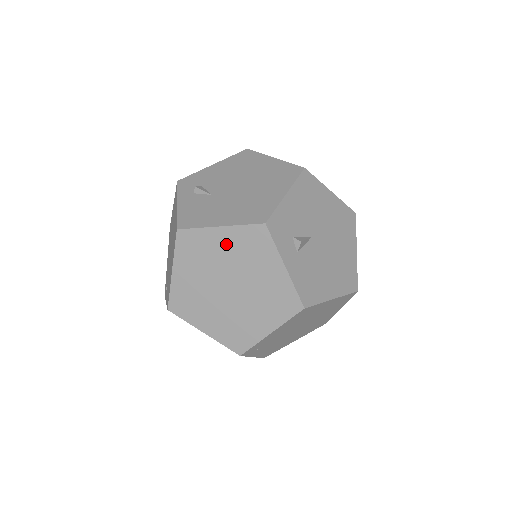
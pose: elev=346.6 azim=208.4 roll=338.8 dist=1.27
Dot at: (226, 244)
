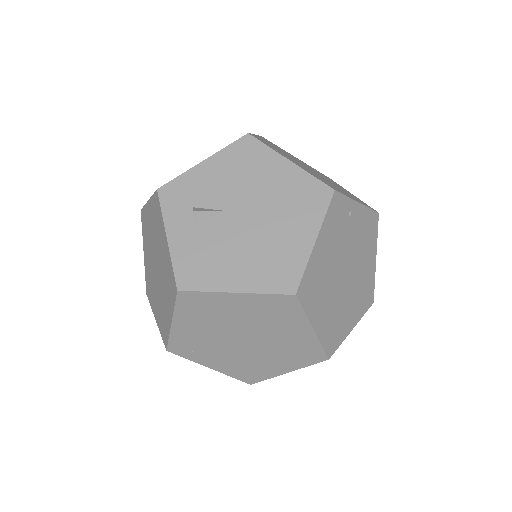
Dot at: (151, 219)
